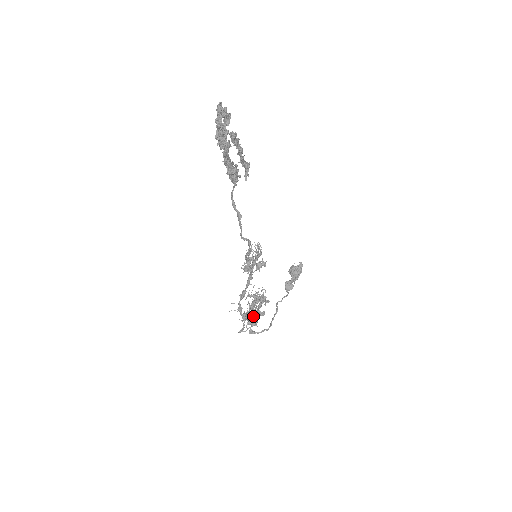
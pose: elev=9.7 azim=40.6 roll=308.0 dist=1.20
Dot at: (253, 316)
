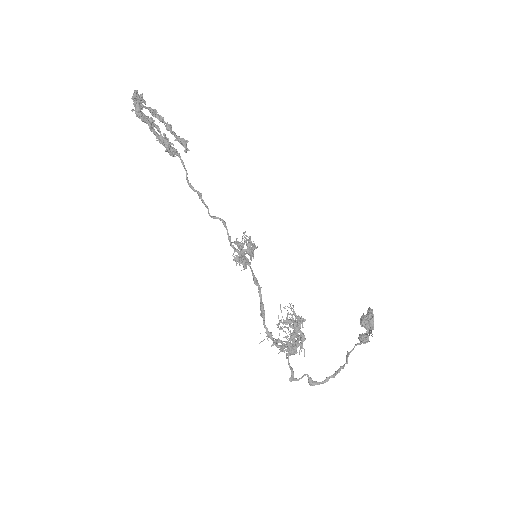
Dot at: (286, 337)
